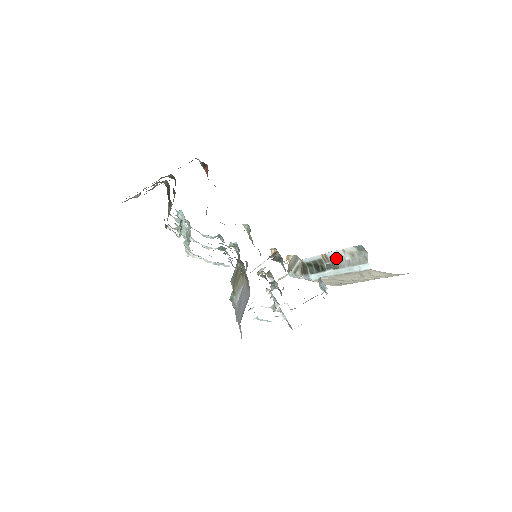
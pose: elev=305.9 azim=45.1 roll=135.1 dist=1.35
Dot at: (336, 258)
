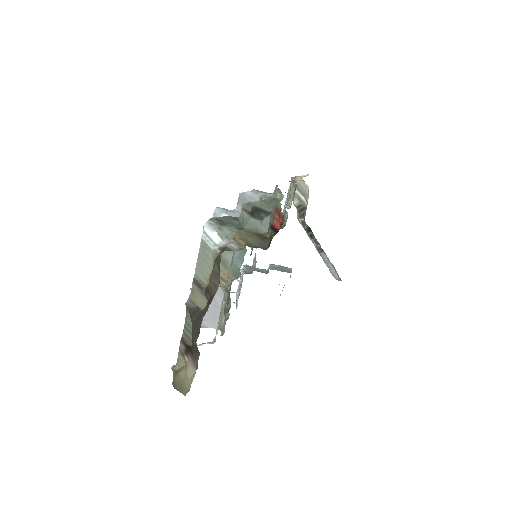
Dot at: (325, 253)
